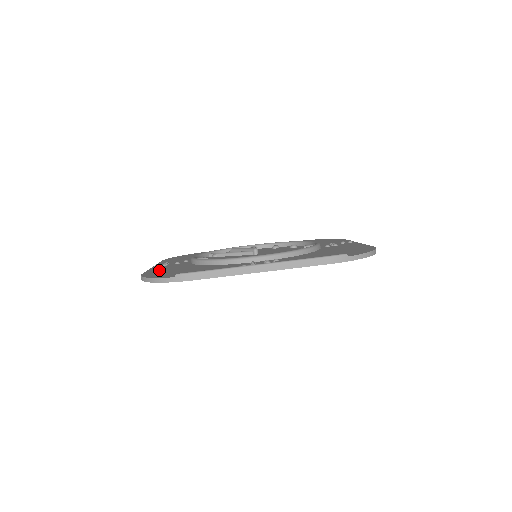
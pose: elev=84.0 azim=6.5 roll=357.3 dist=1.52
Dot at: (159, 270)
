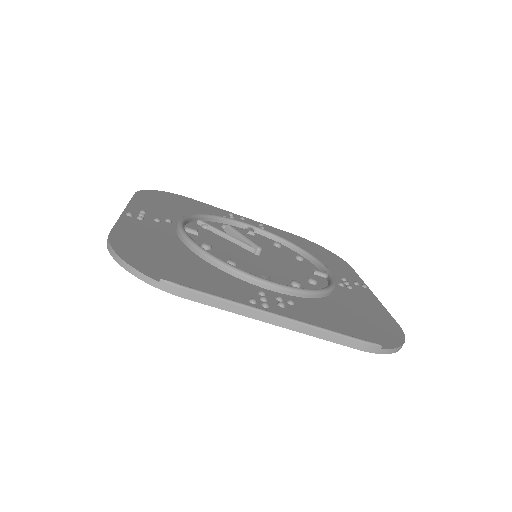
Dot at: (134, 233)
